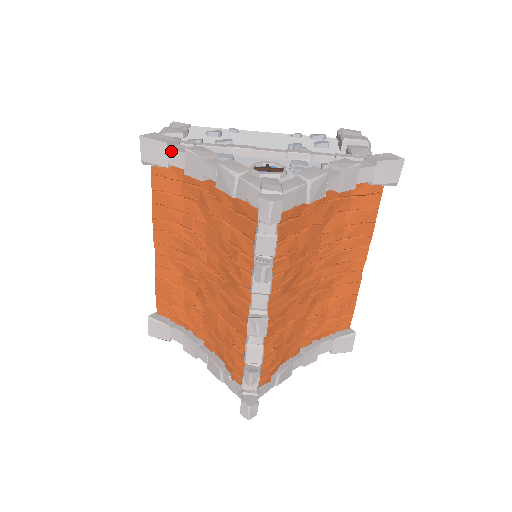
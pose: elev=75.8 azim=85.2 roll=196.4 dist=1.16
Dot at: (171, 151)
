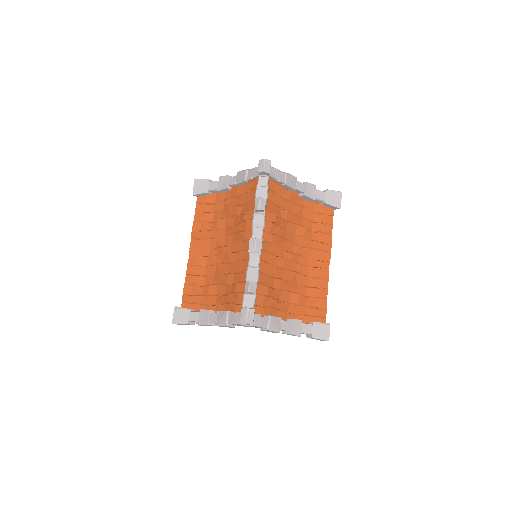
Dot at: (211, 183)
